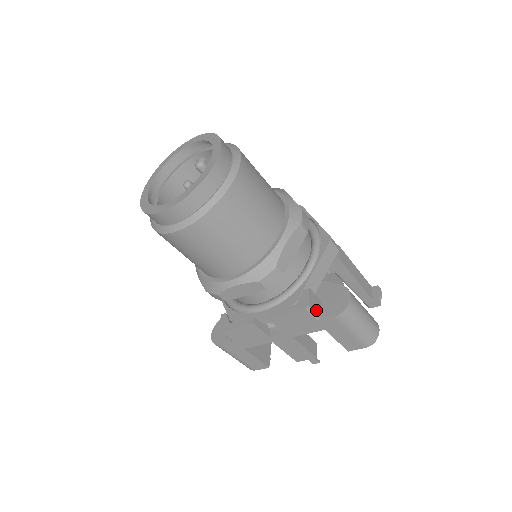
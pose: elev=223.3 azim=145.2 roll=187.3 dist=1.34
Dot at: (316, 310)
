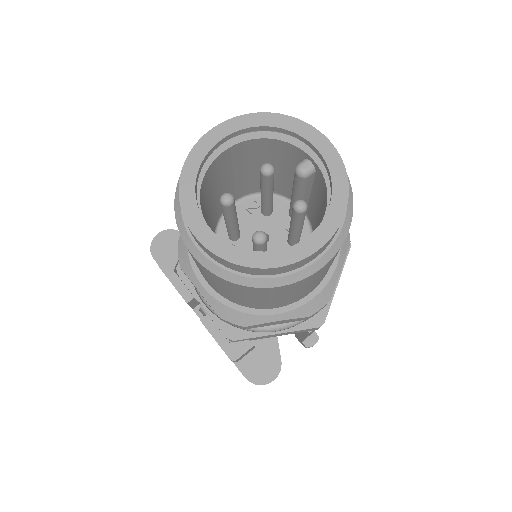
Dot at: occluded
